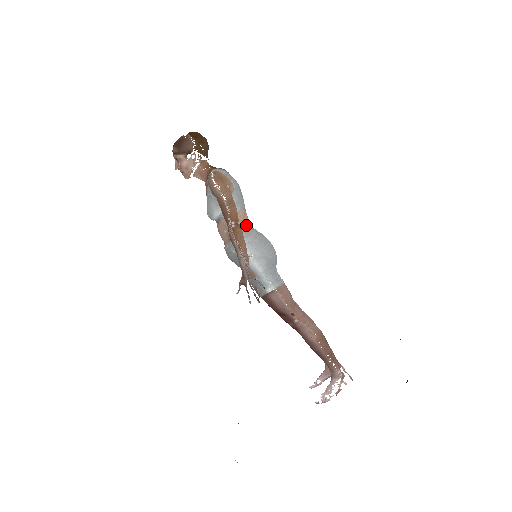
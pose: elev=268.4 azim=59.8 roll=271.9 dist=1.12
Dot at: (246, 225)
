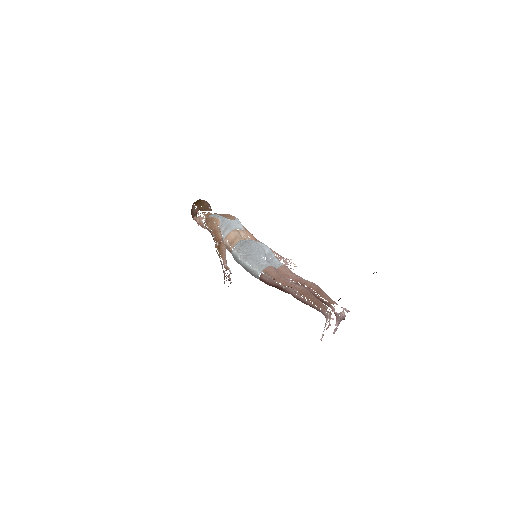
Dot at: (235, 240)
